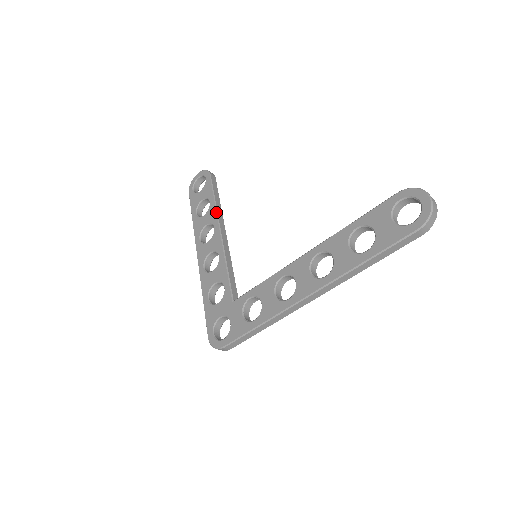
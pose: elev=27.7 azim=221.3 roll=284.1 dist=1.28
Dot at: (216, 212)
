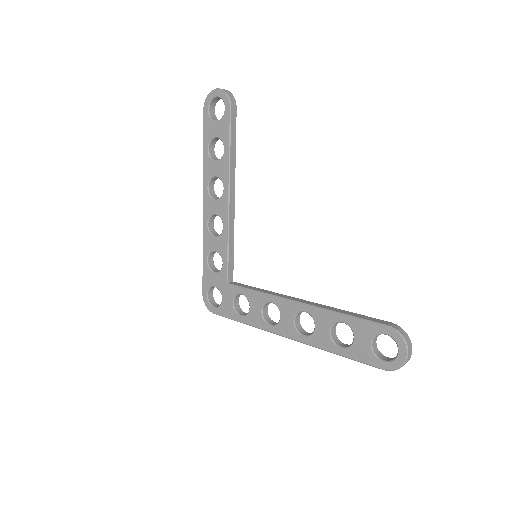
Dot at: (228, 171)
